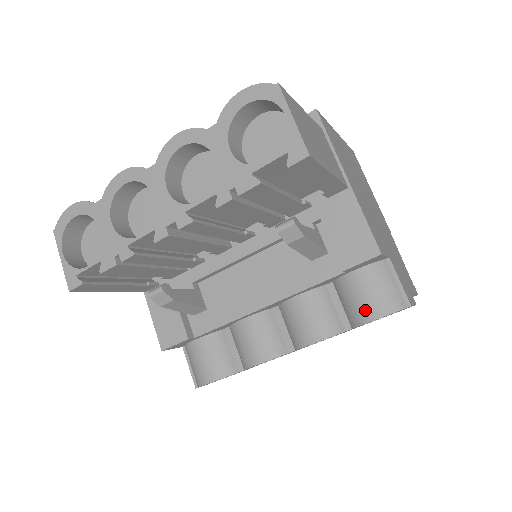
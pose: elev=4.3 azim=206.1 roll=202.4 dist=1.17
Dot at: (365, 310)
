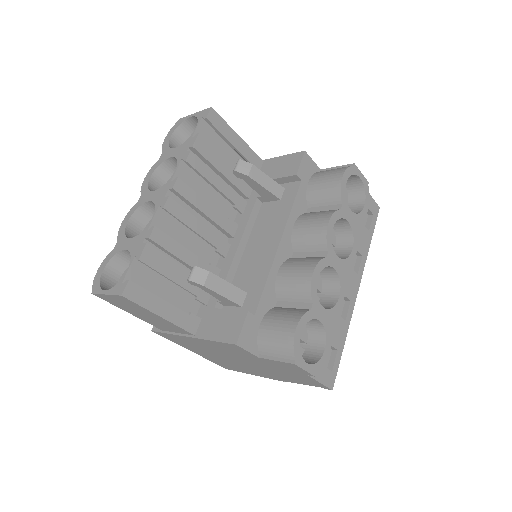
Dot at: (333, 183)
